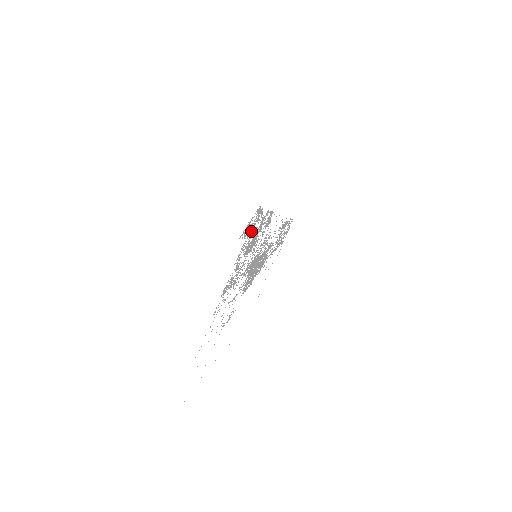
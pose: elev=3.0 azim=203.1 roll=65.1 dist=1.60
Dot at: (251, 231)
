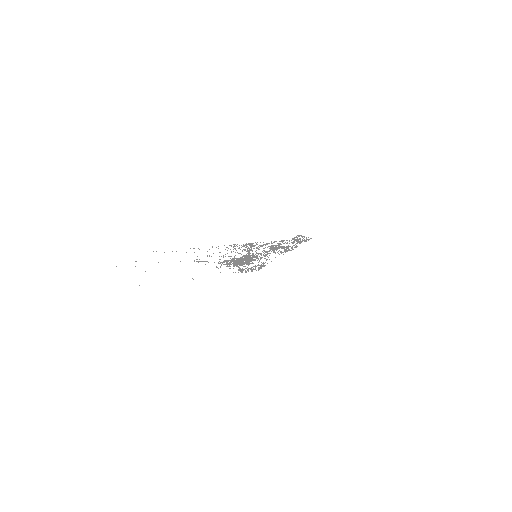
Dot at: occluded
